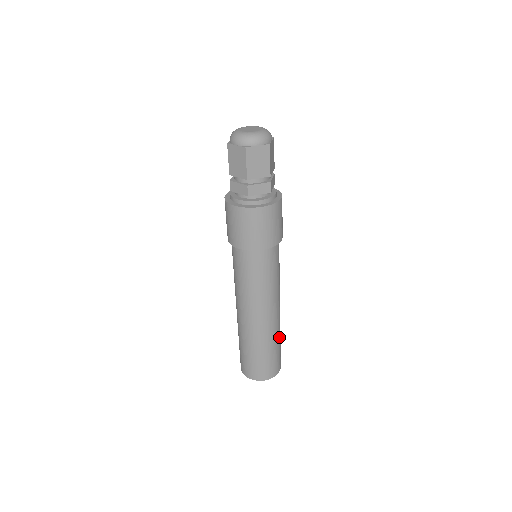
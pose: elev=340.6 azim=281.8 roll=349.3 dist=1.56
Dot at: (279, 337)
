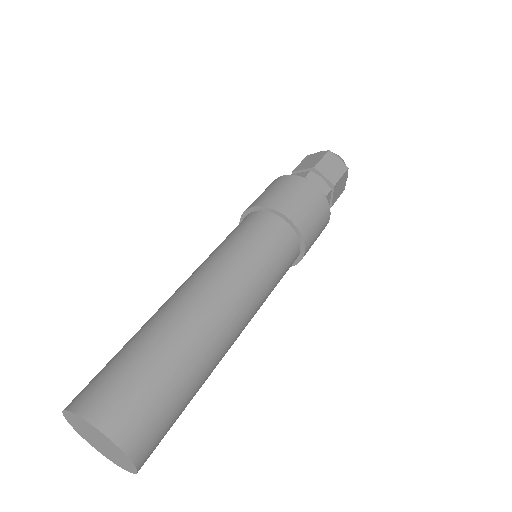
Dot at: (171, 351)
